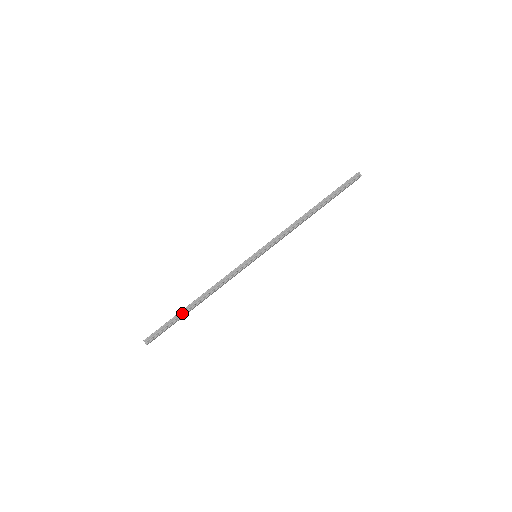
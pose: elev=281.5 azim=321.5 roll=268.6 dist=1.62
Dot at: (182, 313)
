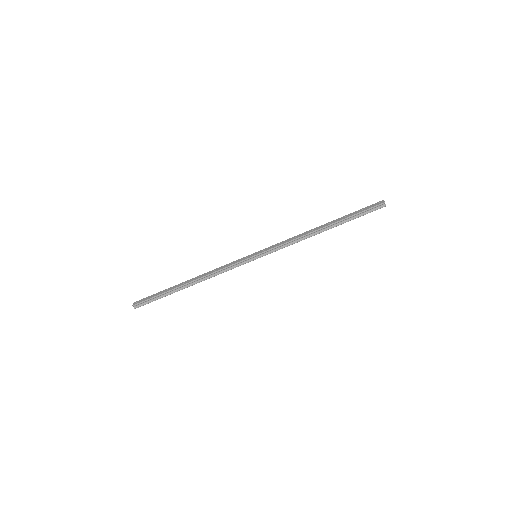
Dot at: (173, 290)
